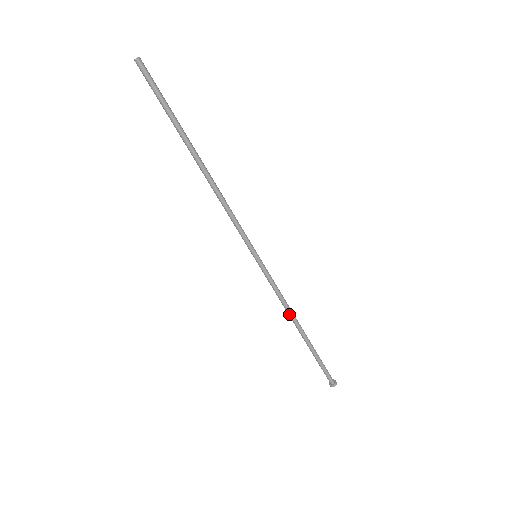
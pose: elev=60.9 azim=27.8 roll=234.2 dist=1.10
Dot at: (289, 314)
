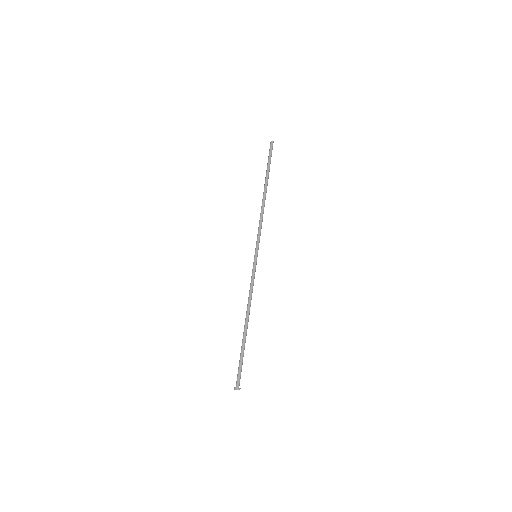
Dot at: (247, 306)
